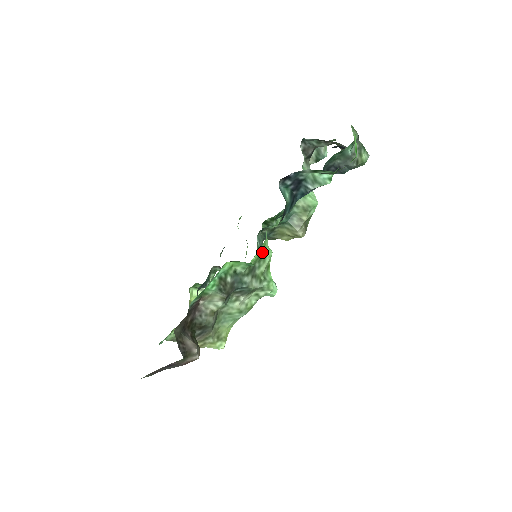
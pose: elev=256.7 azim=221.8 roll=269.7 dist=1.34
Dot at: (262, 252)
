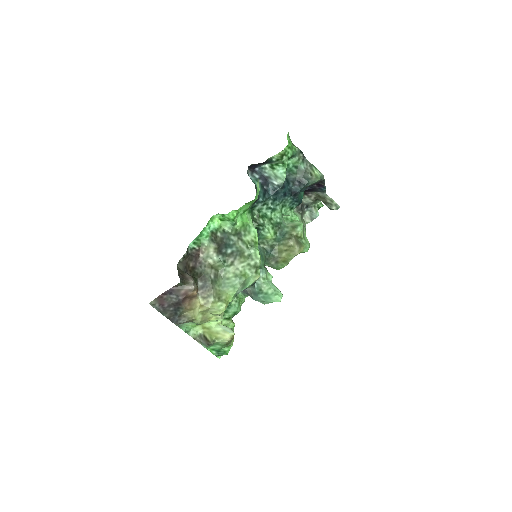
Dot at: (245, 223)
